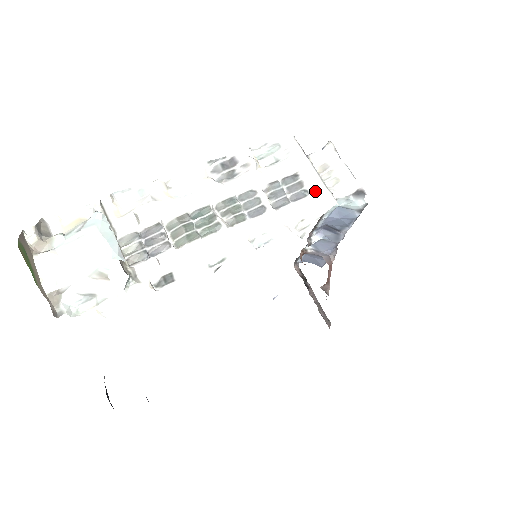
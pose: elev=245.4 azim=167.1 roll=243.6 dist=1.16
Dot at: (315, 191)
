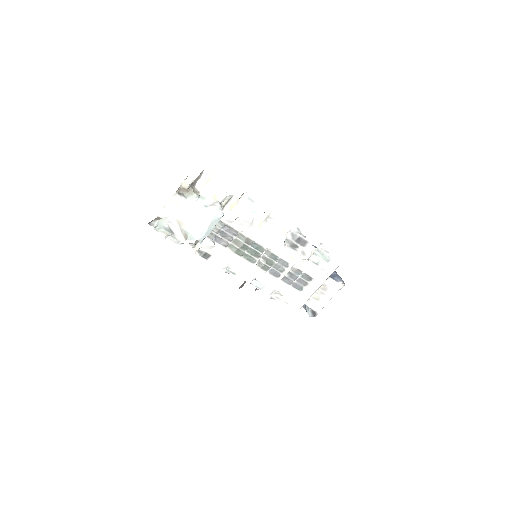
Dot at: (304, 294)
